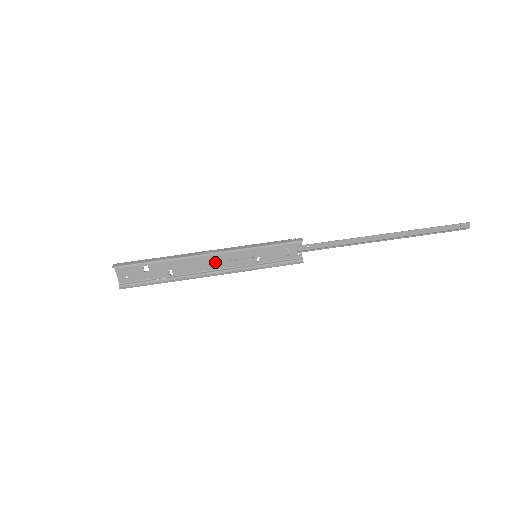
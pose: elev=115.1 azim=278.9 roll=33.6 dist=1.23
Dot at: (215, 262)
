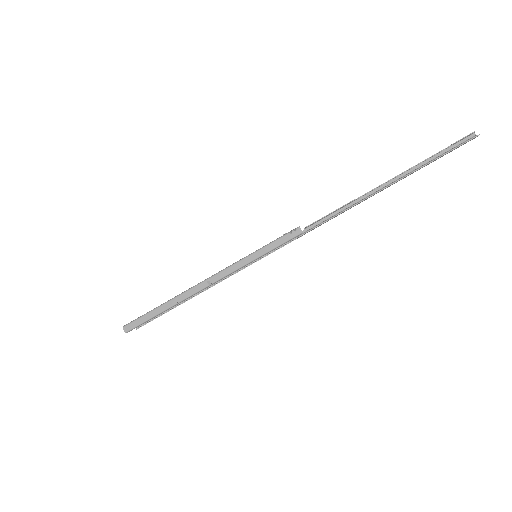
Dot at: occluded
